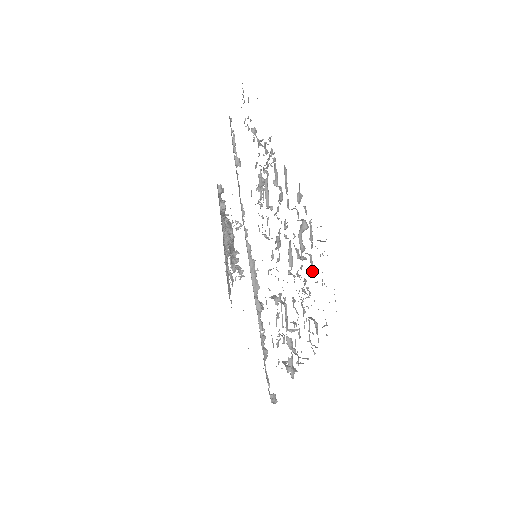
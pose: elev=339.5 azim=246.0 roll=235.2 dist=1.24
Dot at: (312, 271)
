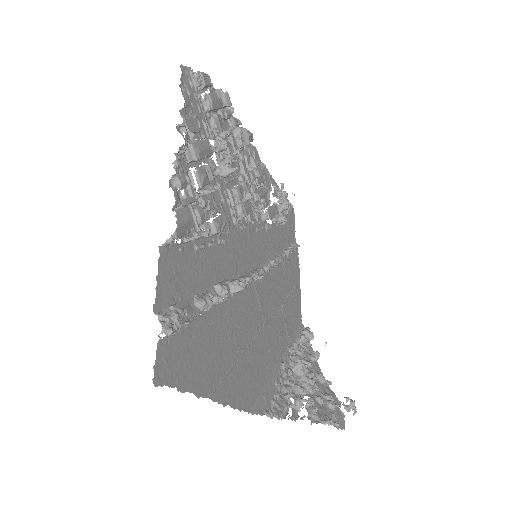
Dot at: (216, 118)
